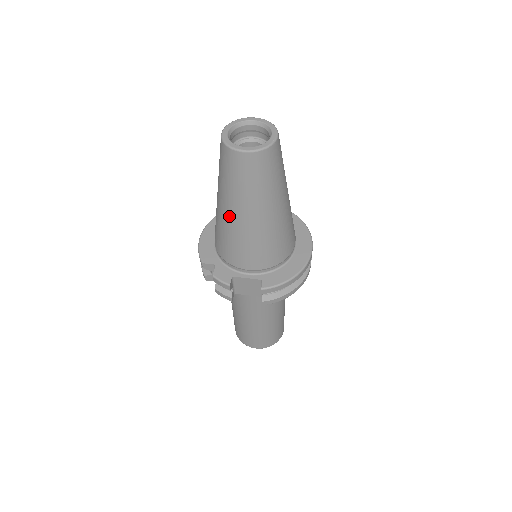
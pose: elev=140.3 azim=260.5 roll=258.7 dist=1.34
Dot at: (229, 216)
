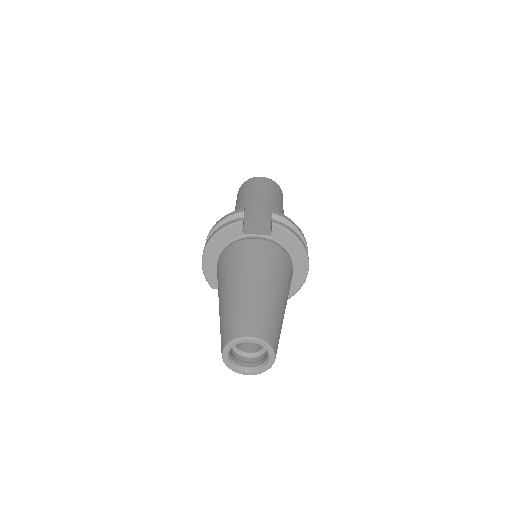
Dot at: occluded
